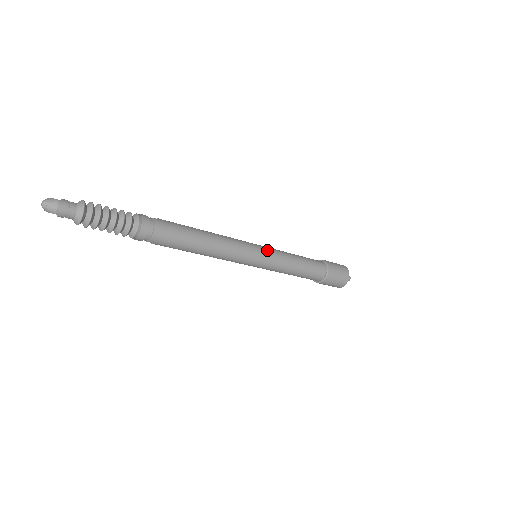
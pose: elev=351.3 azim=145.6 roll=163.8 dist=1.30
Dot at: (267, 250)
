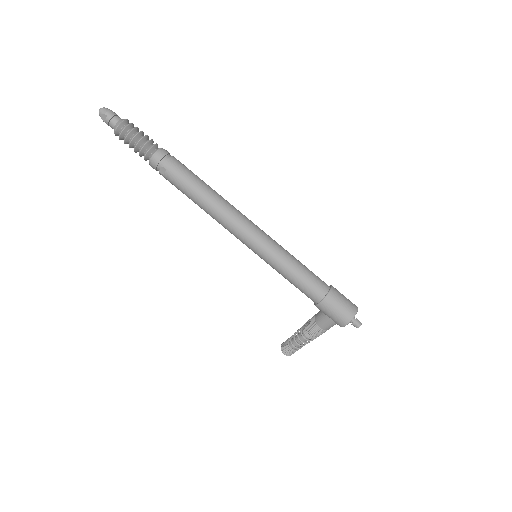
Dot at: occluded
